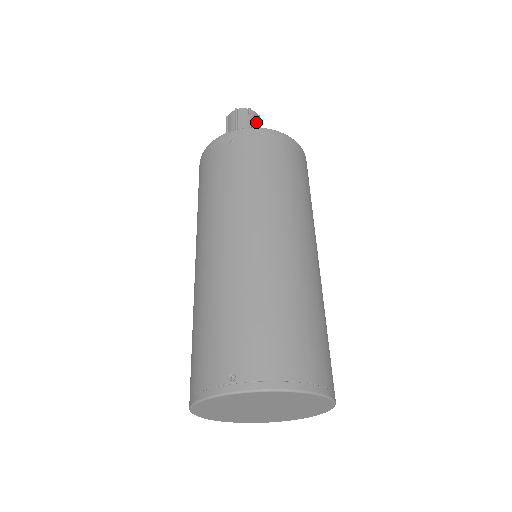
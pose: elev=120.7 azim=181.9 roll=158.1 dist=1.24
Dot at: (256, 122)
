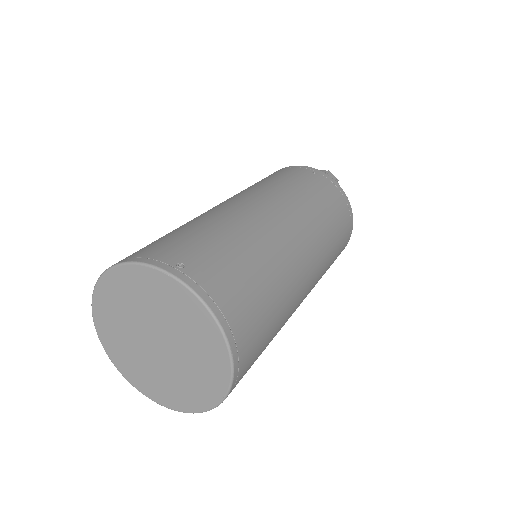
Dot at: occluded
